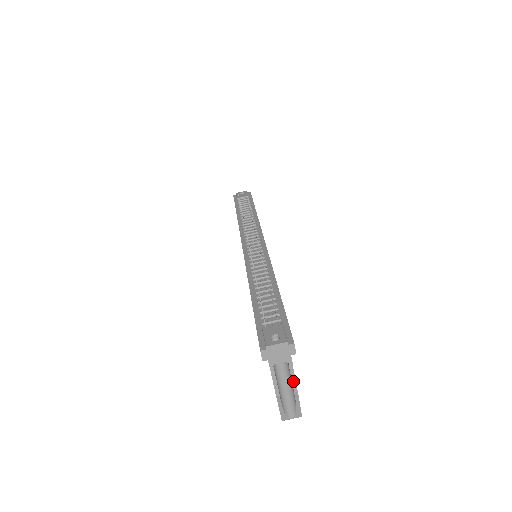
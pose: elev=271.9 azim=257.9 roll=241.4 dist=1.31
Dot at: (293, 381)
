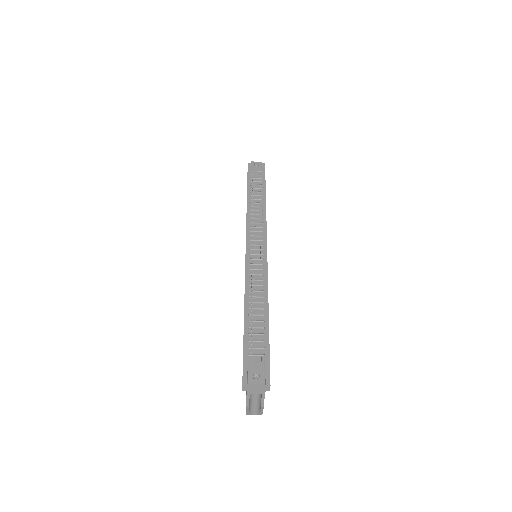
Dot at: (262, 401)
